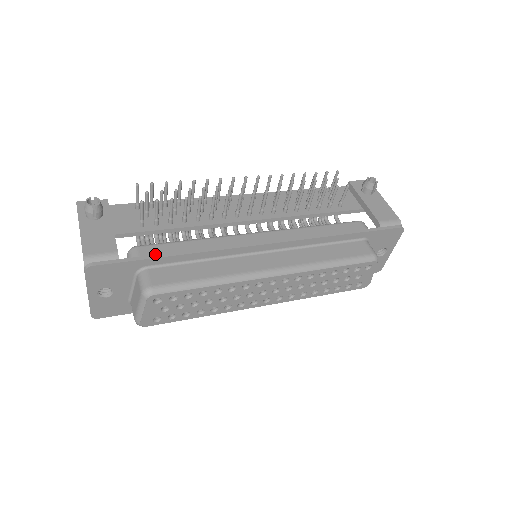
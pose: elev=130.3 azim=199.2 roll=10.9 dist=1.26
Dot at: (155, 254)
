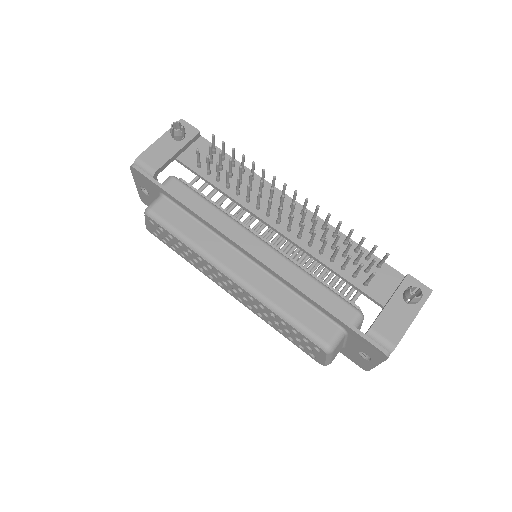
Dot at: (176, 192)
